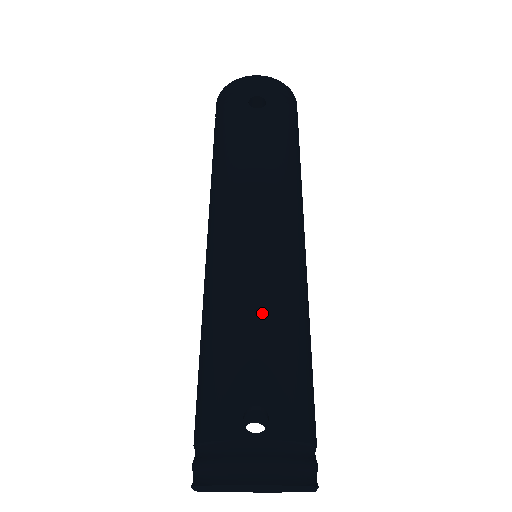
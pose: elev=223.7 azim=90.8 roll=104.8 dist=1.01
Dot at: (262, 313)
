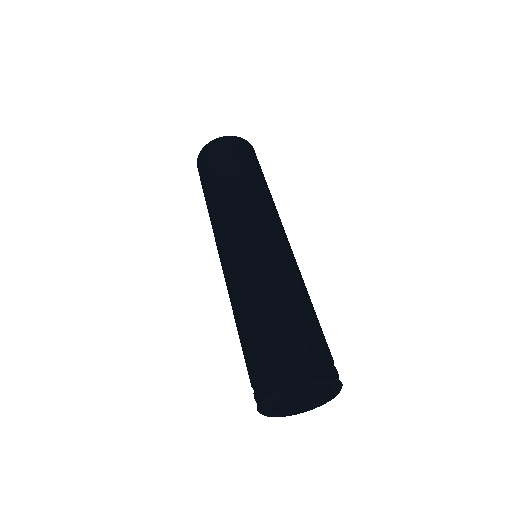
Dot at: (288, 281)
